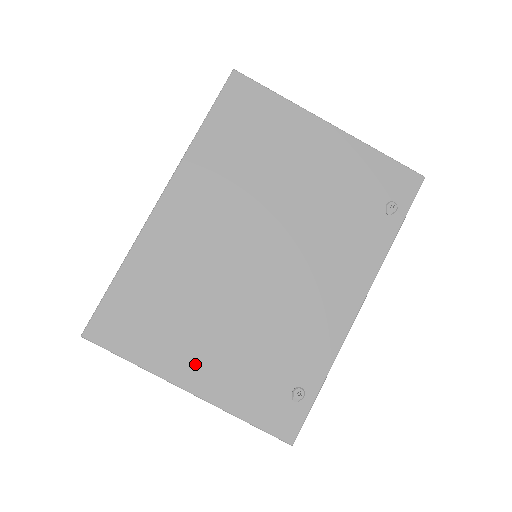
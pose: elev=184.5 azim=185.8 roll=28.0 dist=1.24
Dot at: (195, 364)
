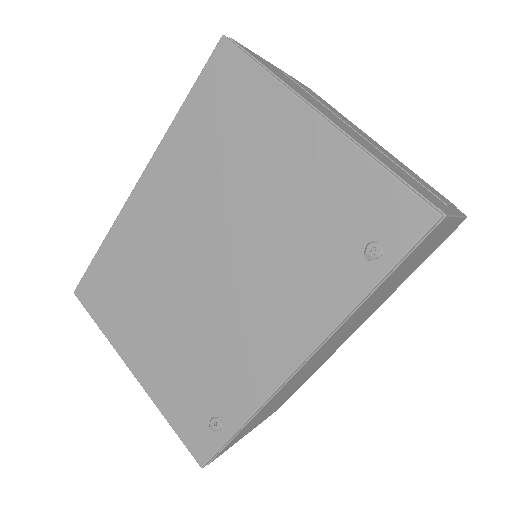
Dot at: (140, 351)
